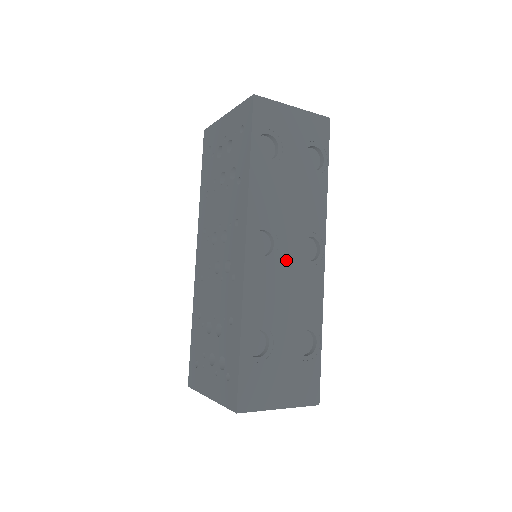
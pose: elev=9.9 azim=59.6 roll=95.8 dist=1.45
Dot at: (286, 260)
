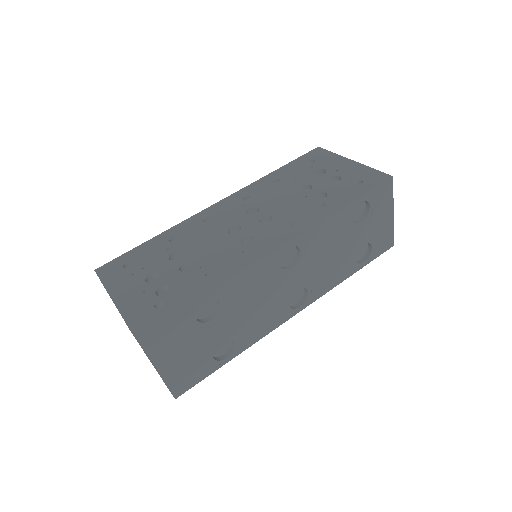
Dot at: (284, 285)
